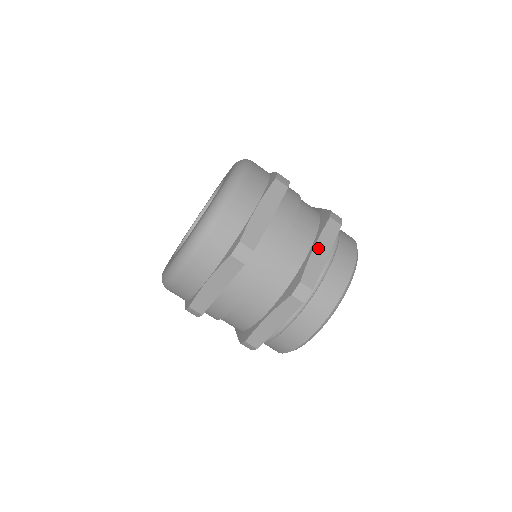
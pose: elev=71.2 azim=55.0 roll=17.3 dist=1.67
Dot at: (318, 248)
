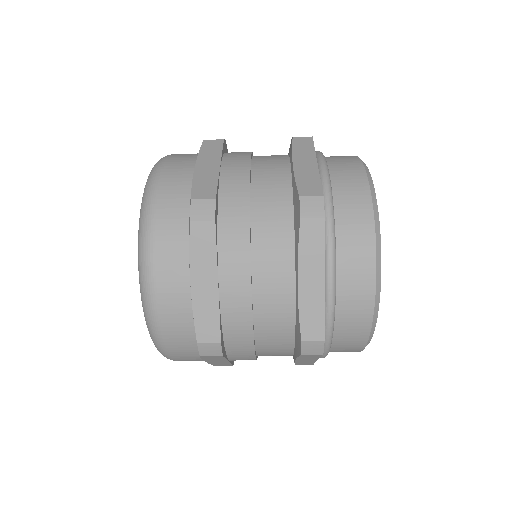
Dot at: (300, 360)
